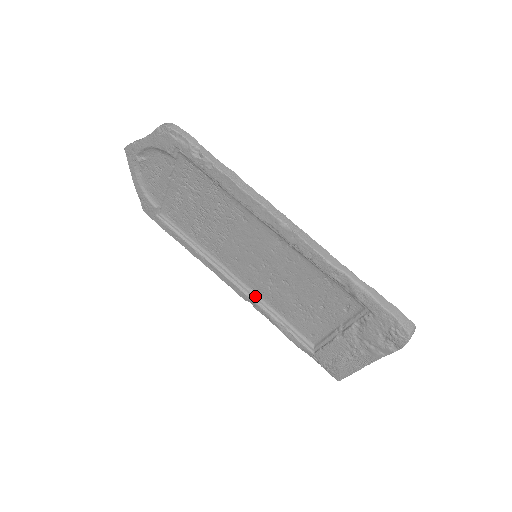
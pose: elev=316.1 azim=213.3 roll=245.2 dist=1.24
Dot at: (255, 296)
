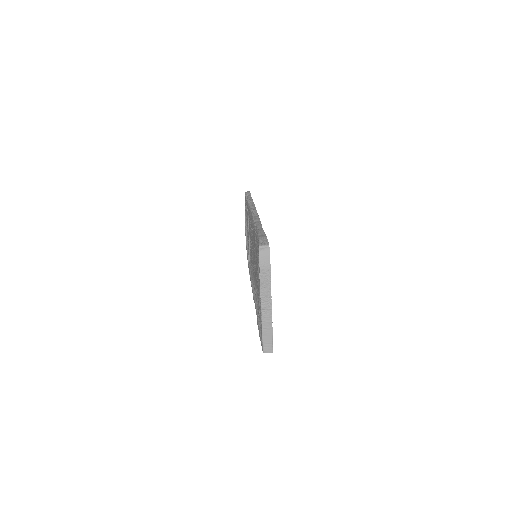
Dot at: (256, 295)
